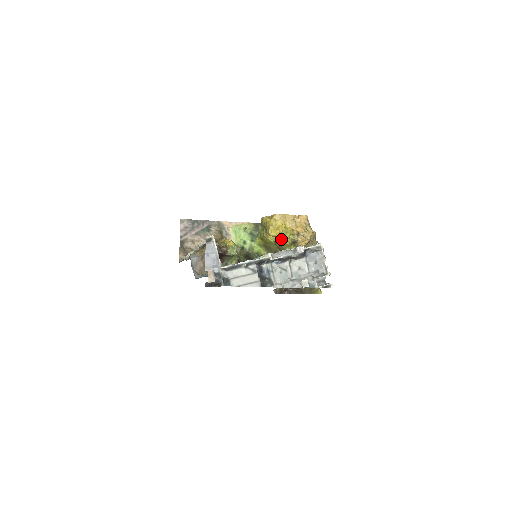
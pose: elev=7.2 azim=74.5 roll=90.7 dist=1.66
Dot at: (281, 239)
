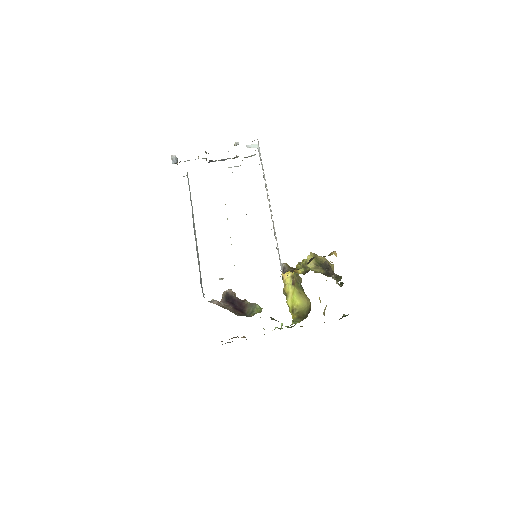
Dot at: occluded
